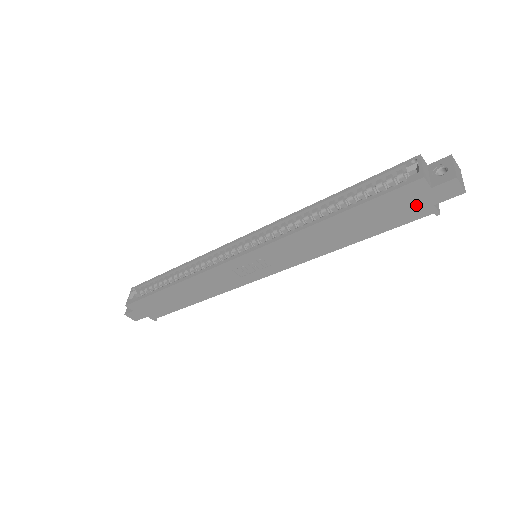
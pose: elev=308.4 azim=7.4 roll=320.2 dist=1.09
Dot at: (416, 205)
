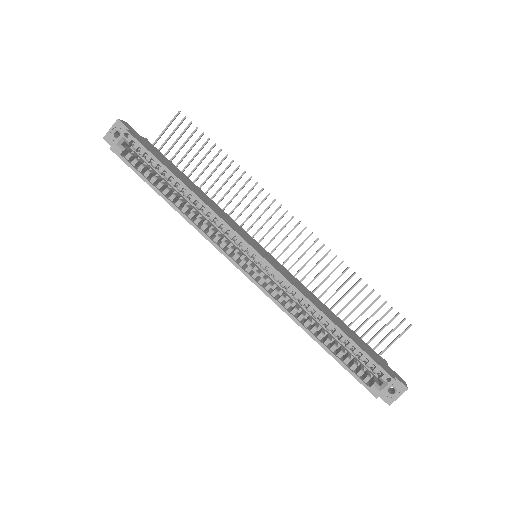
Dot at: occluded
